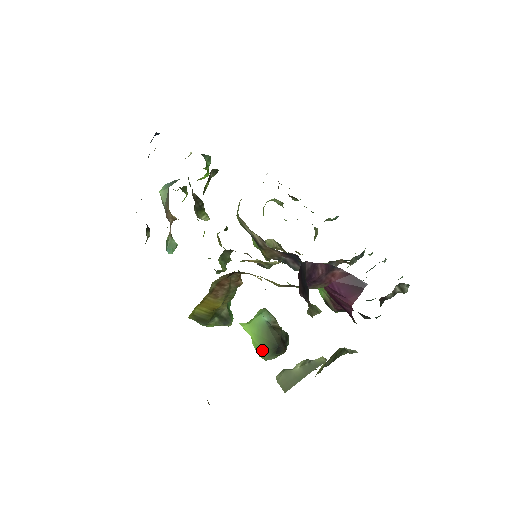
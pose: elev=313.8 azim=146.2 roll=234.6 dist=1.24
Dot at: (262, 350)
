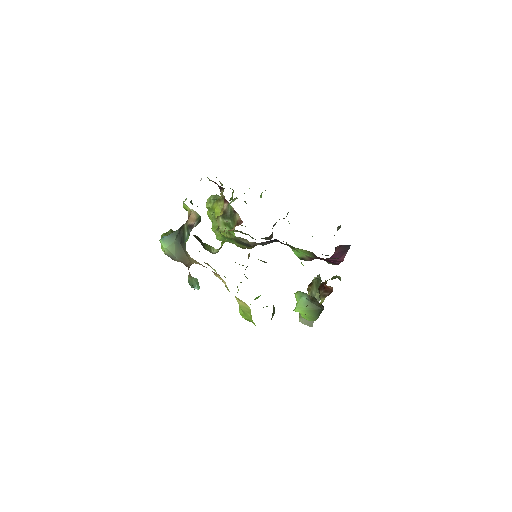
Dot at: (312, 317)
